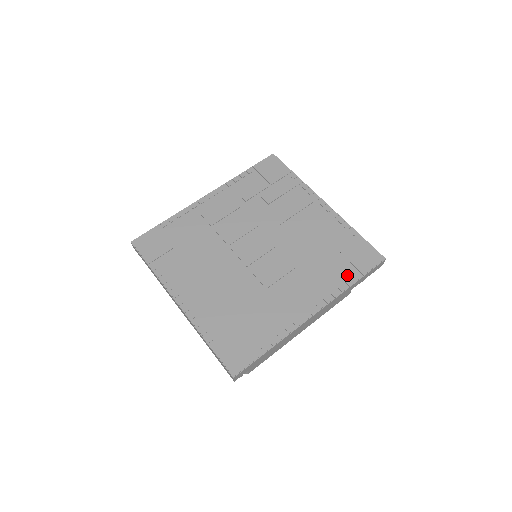
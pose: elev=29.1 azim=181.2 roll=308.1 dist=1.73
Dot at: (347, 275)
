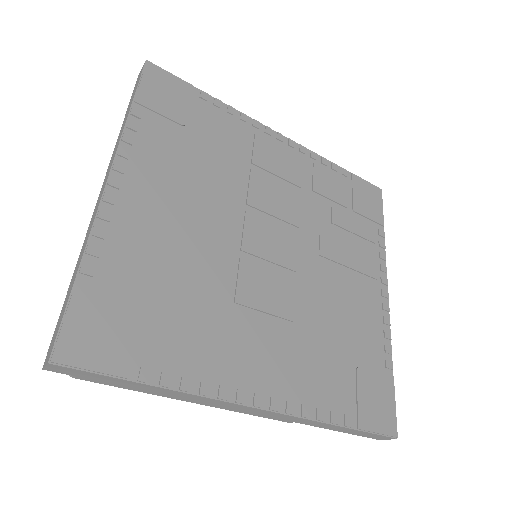
Dot at: (340, 405)
